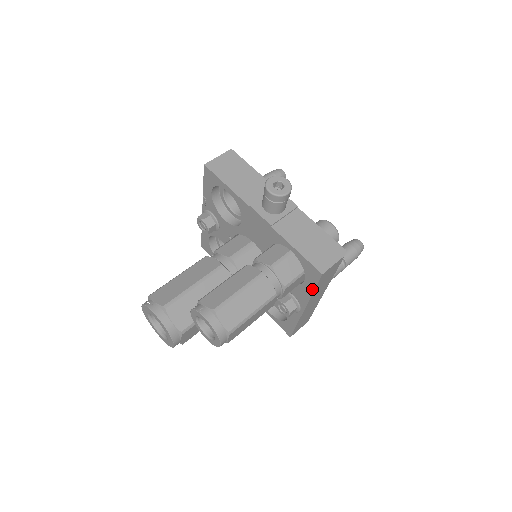
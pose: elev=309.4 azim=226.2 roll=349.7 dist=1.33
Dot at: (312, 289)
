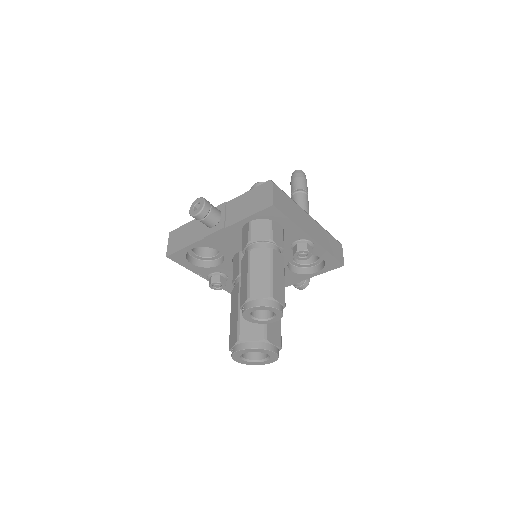
Dot at: (289, 221)
